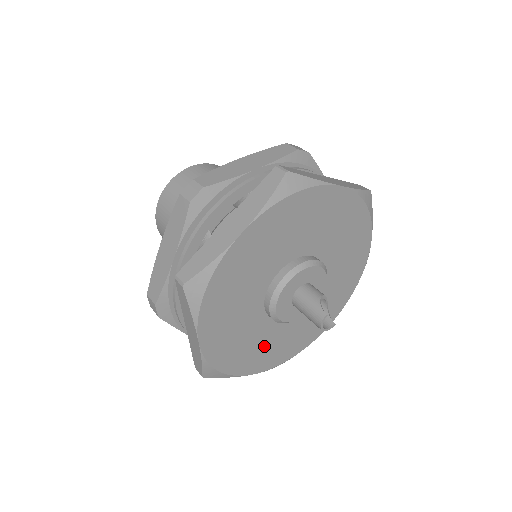
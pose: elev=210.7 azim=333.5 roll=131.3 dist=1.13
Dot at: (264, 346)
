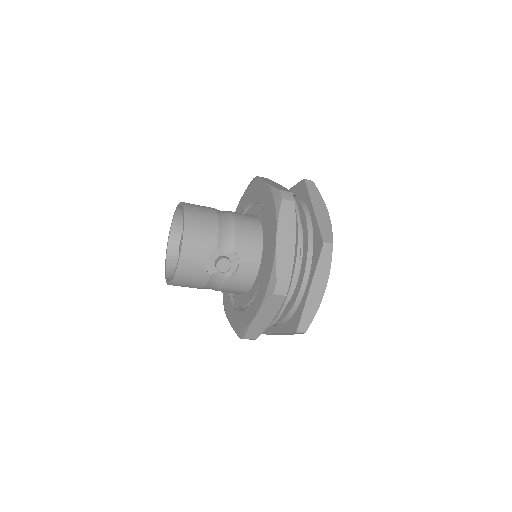
Dot at: occluded
